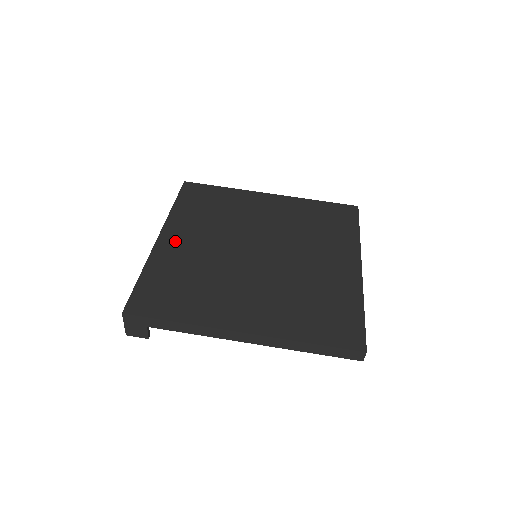
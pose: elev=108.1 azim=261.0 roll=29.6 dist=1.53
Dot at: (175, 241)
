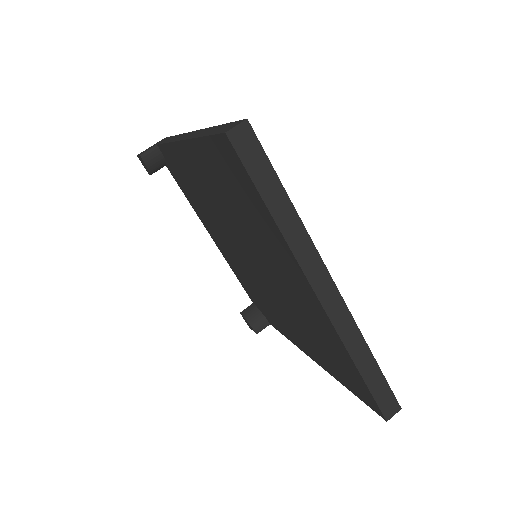
Dot at: occluded
